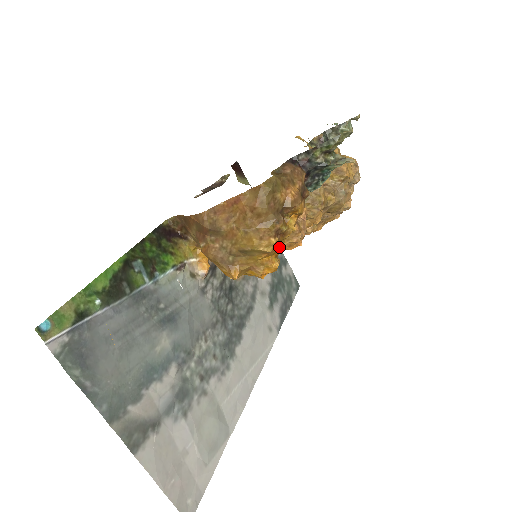
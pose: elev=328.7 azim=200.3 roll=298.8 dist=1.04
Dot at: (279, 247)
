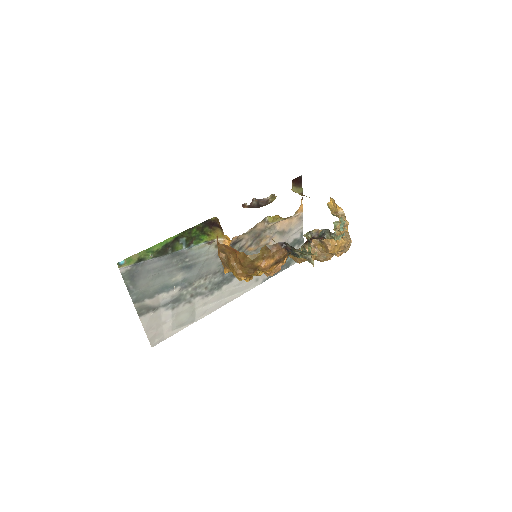
Dot at: (248, 279)
